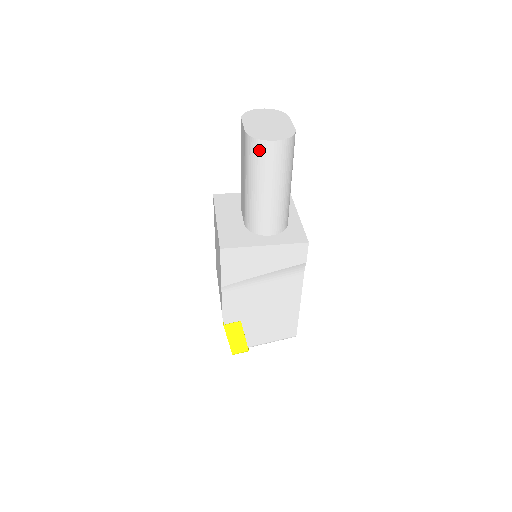
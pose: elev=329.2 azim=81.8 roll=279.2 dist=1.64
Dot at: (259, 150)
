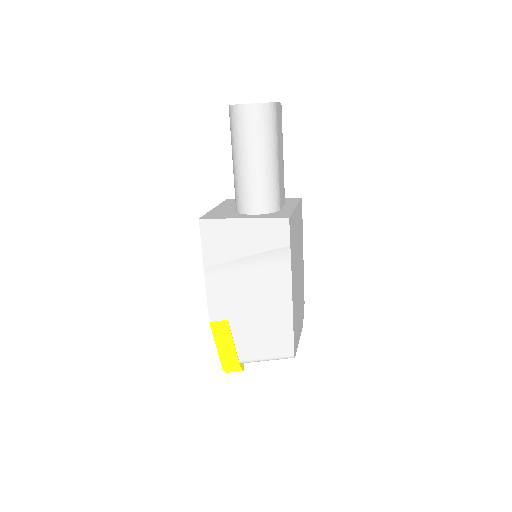
Dot at: (236, 116)
